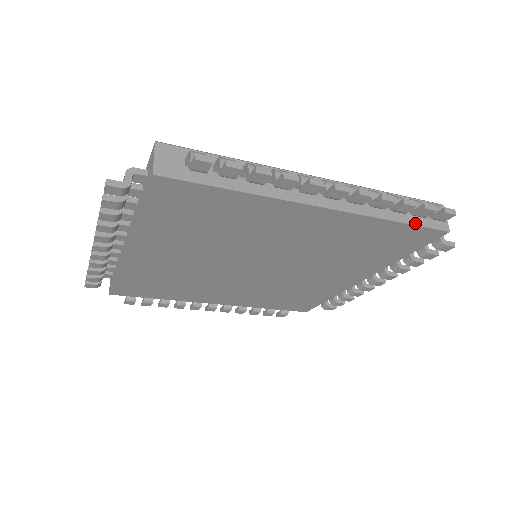
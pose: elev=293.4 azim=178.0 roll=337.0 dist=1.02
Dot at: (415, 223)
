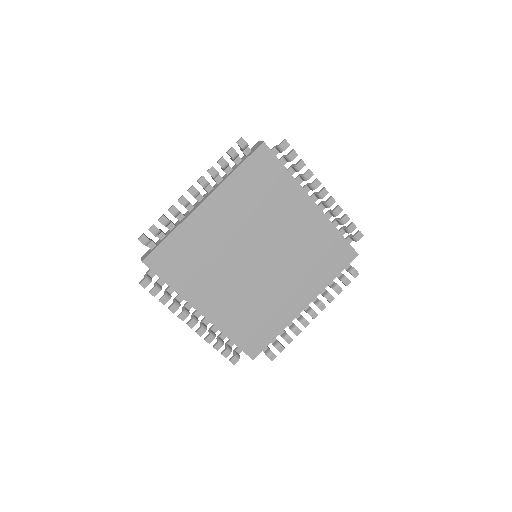
Dot at: occluded
